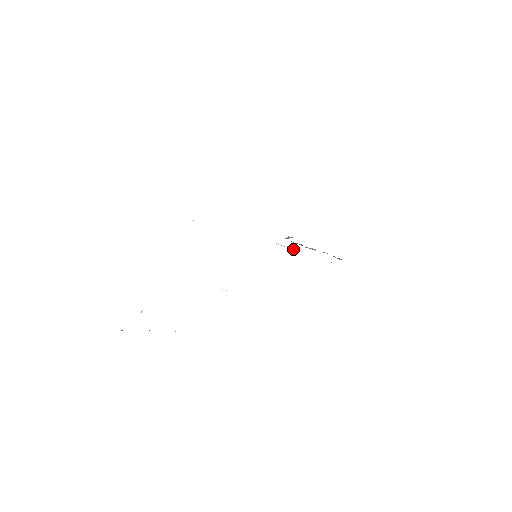
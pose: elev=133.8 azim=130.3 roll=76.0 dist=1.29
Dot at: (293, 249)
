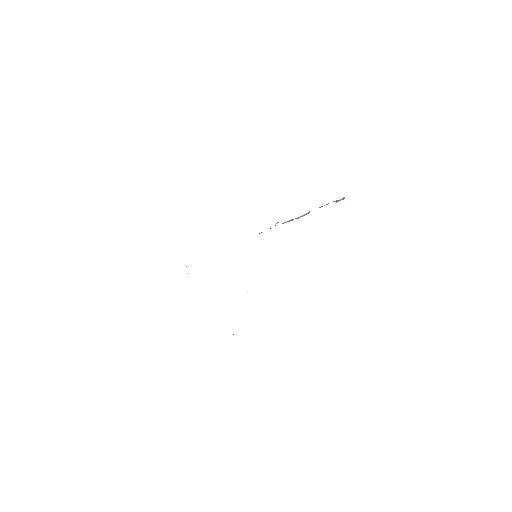
Dot at: occluded
